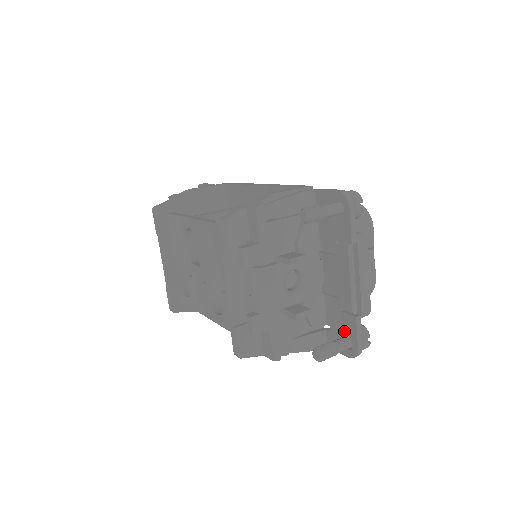
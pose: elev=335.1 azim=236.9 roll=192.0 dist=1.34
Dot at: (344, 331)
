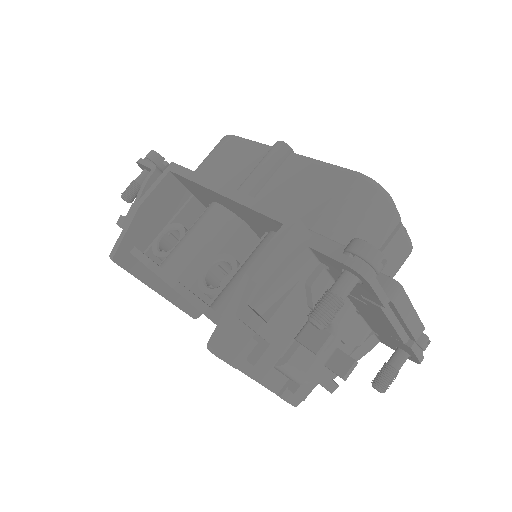
Dot at: (398, 346)
